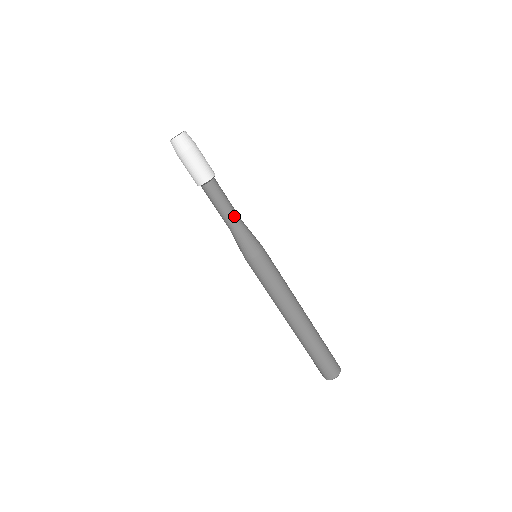
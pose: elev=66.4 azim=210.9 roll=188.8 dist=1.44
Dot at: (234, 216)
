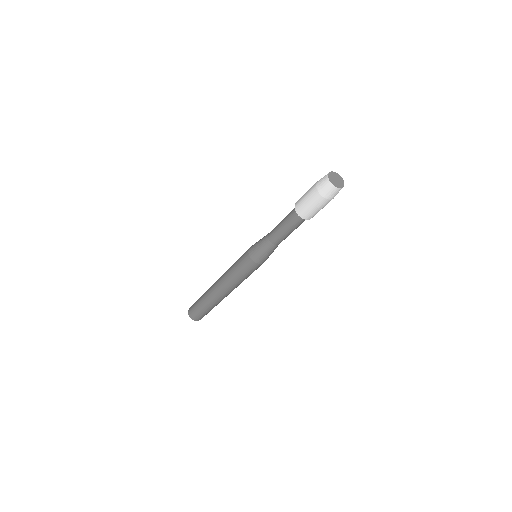
Dot at: occluded
